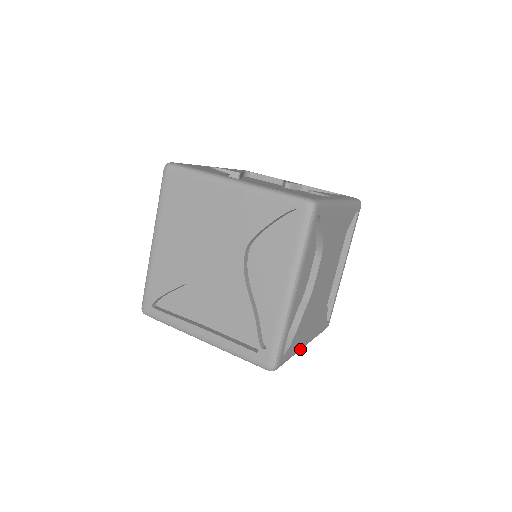
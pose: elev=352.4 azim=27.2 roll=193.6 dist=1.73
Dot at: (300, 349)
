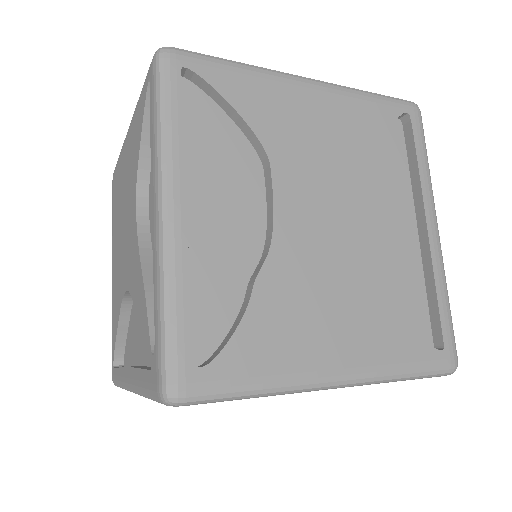
Dot at: (307, 382)
